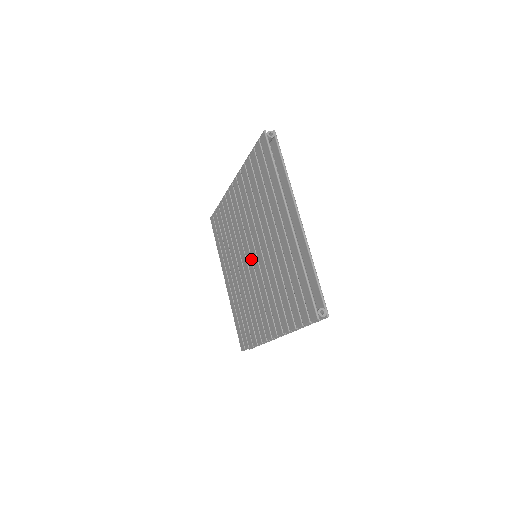
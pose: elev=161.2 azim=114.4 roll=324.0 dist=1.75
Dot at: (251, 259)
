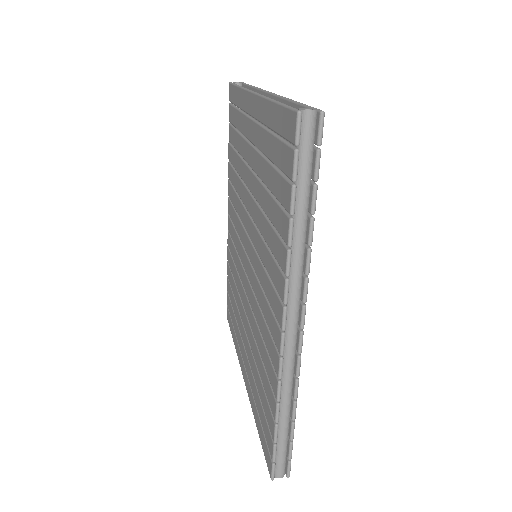
Dot at: (247, 259)
